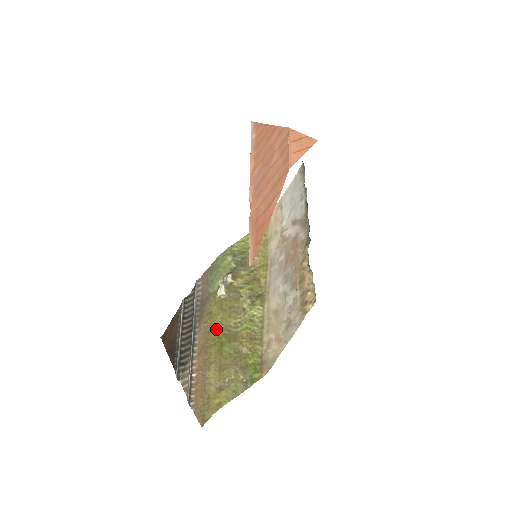
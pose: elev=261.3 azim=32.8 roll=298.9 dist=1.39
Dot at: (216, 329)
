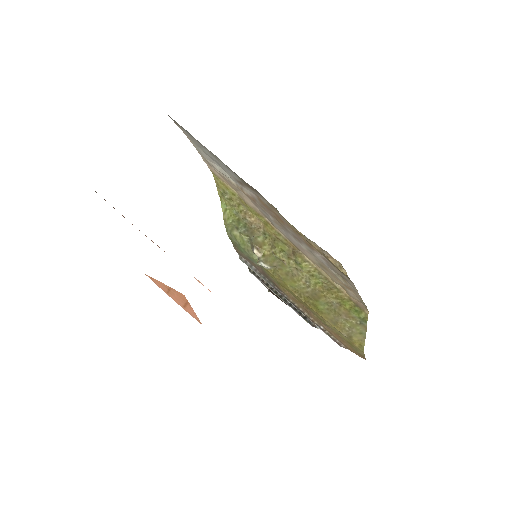
Dot at: (297, 296)
